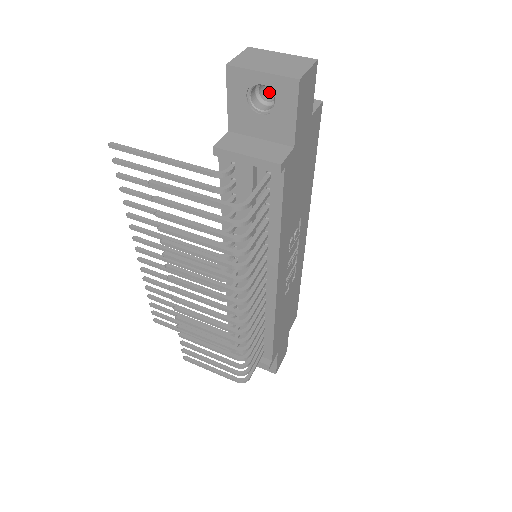
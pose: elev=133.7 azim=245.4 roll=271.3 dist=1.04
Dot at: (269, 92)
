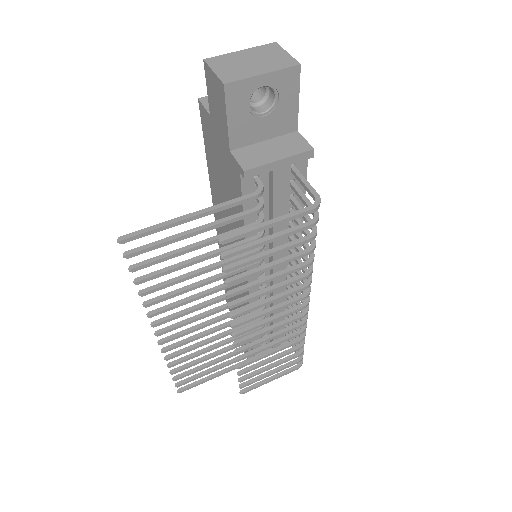
Dot at: occluded
